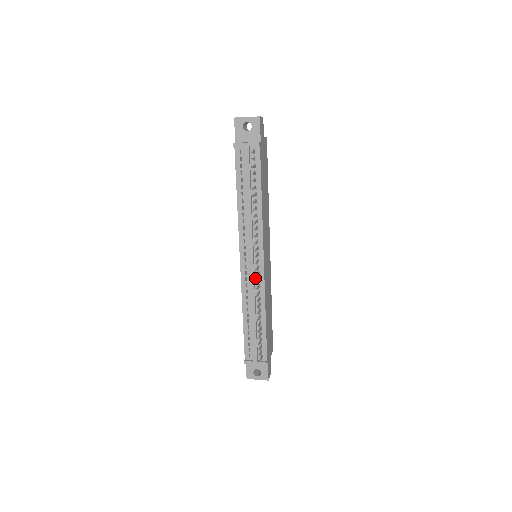
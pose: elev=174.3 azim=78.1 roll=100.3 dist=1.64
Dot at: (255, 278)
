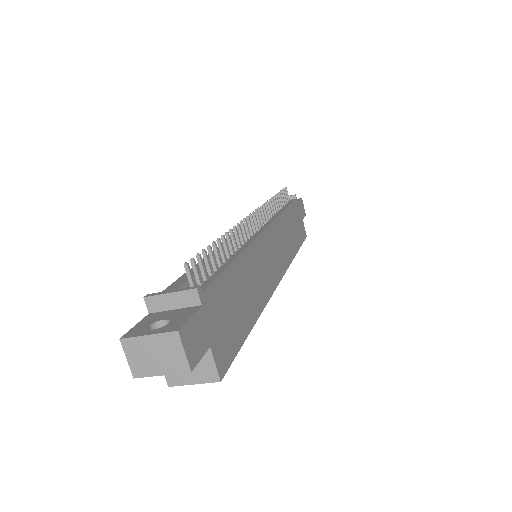
Dot at: occluded
